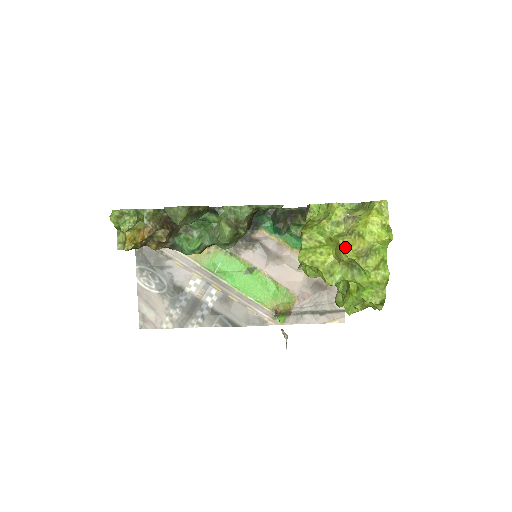
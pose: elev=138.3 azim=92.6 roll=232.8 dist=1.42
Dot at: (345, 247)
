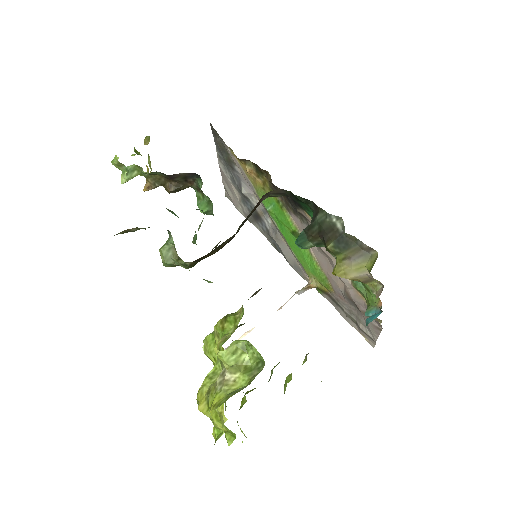
Dot at: (198, 394)
